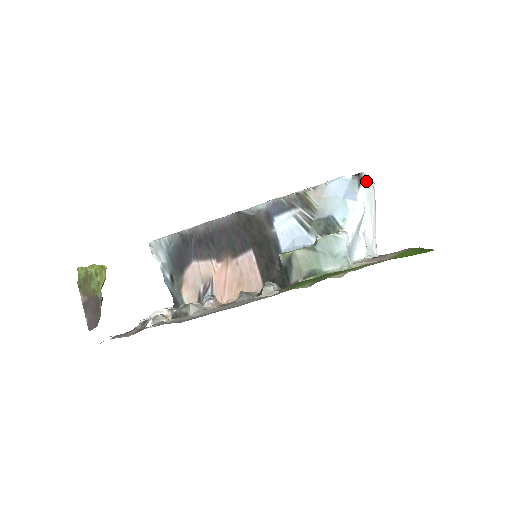
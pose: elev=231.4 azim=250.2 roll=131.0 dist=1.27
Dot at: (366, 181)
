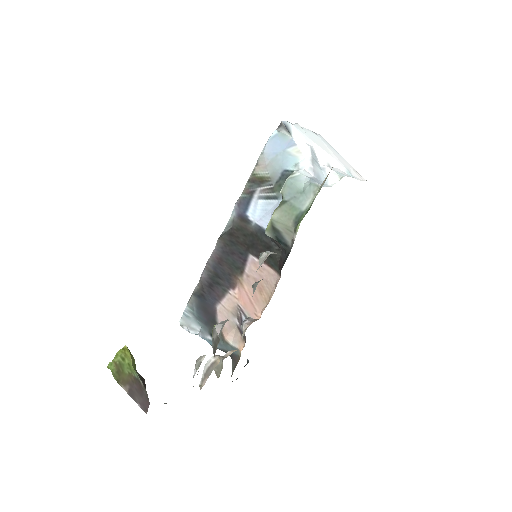
Dot at: (294, 127)
